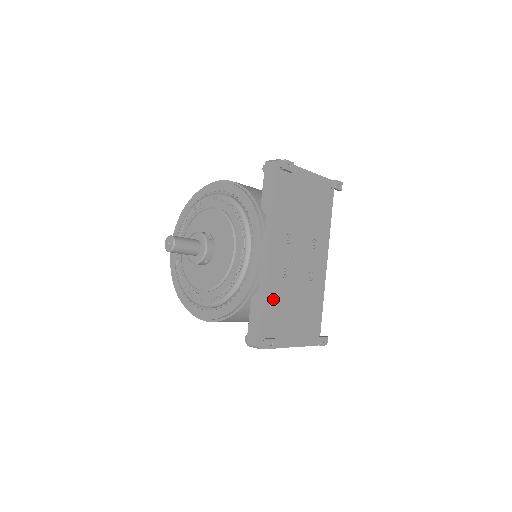
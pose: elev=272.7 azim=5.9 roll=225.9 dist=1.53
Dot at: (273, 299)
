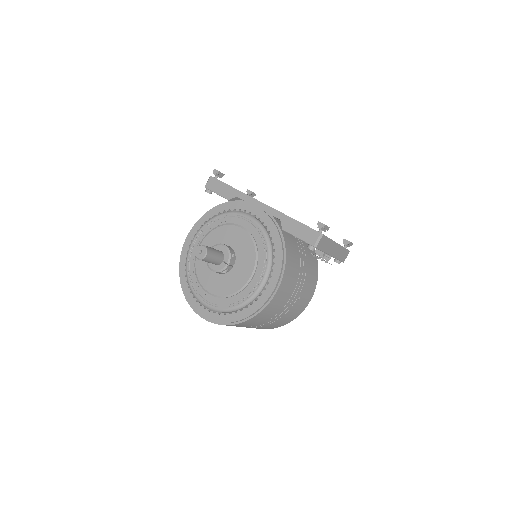
Dot at: occluded
